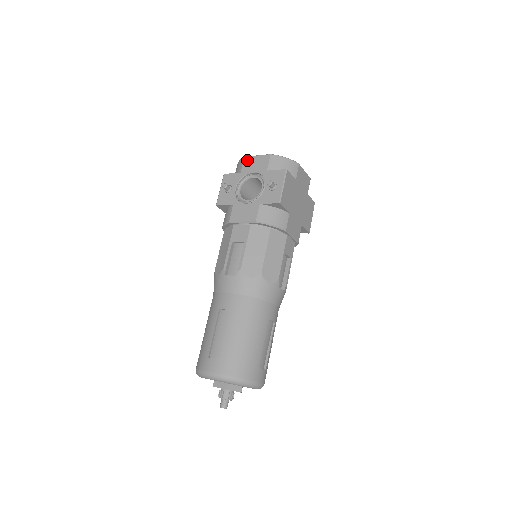
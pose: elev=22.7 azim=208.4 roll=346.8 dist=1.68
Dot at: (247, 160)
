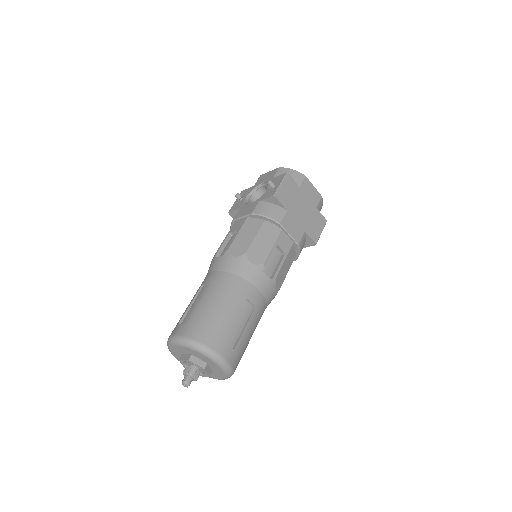
Dot at: (261, 176)
